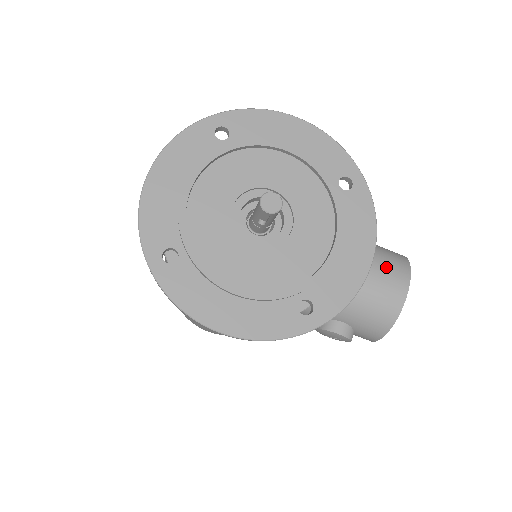
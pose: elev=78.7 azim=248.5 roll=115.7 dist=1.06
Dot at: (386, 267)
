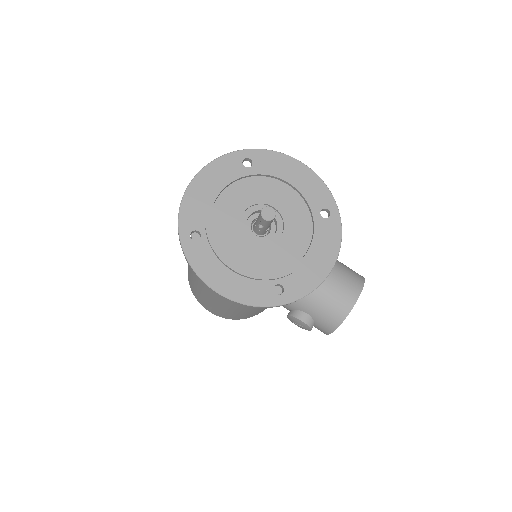
Dot at: (345, 280)
